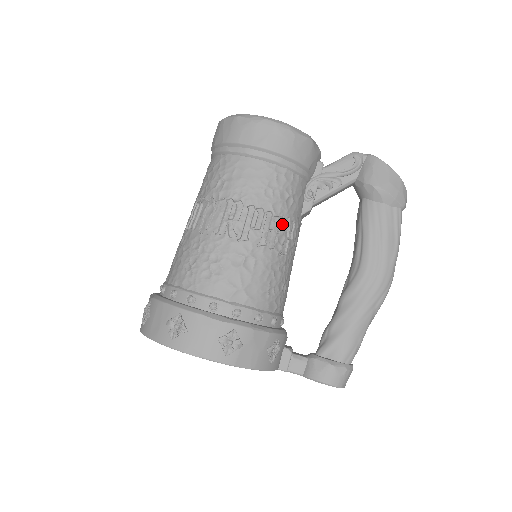
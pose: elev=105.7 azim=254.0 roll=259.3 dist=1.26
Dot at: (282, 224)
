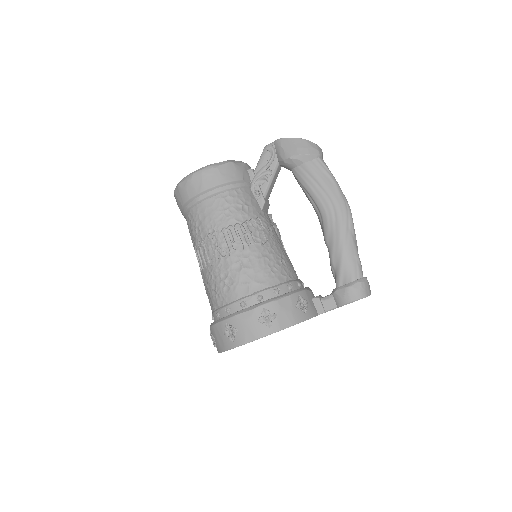
Dot at: (250, 225)
